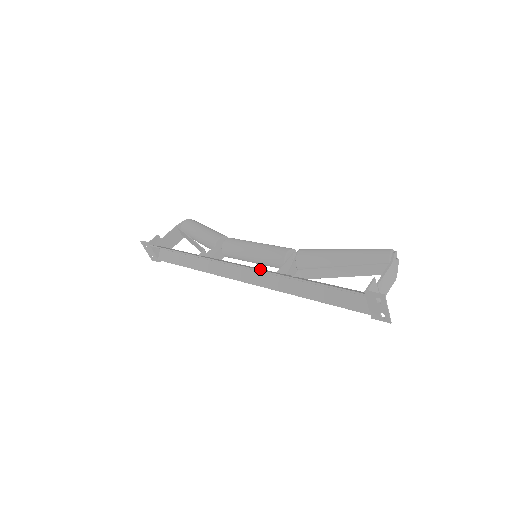
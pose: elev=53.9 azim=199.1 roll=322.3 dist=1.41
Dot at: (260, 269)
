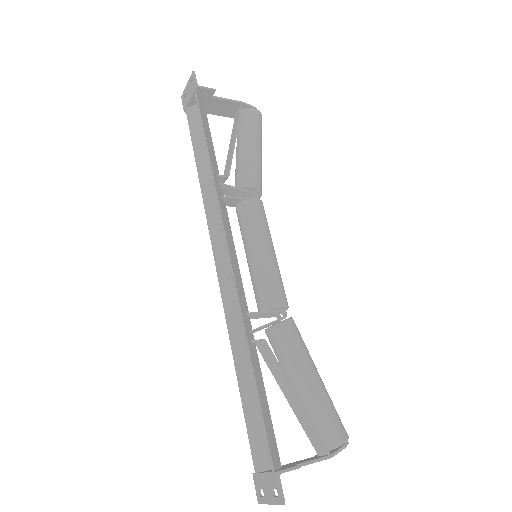
Dot at: (240, 286)
